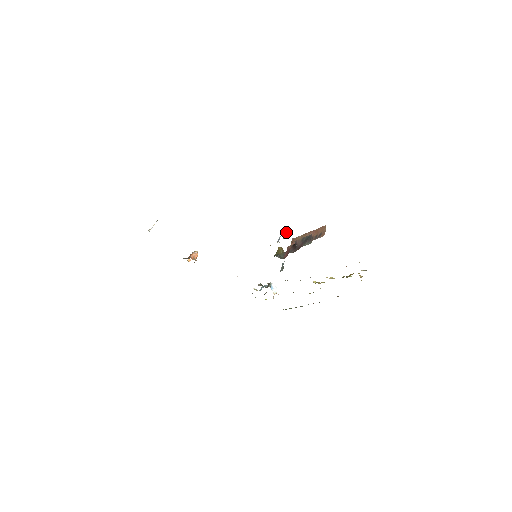
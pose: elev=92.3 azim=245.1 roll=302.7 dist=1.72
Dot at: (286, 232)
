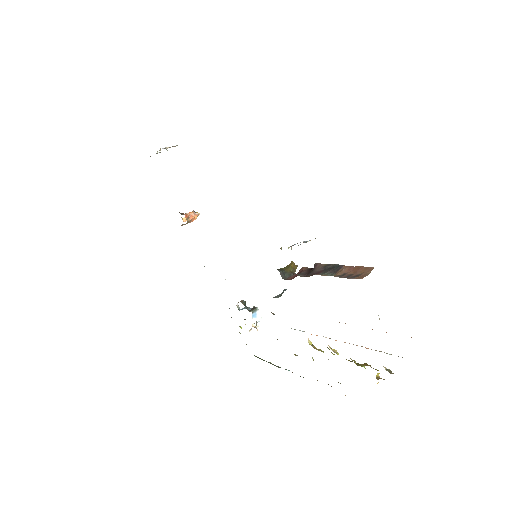
Dot at: occluded
